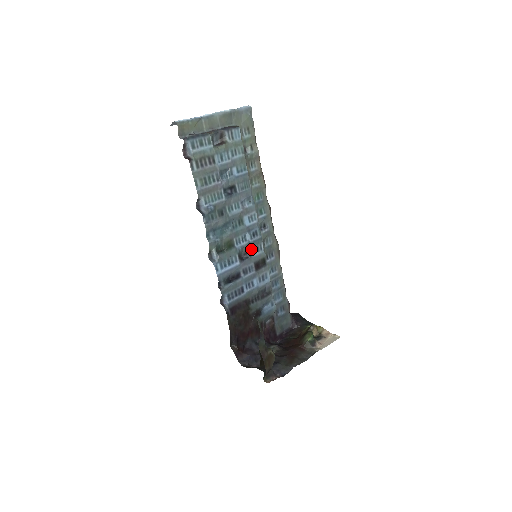
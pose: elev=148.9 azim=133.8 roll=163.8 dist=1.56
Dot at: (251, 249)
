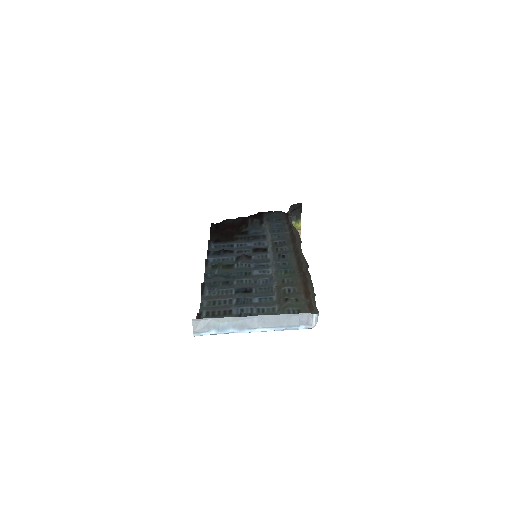
Dot at: (254, 257)
